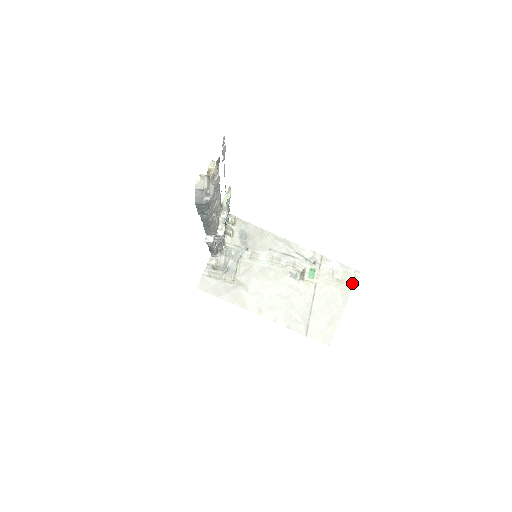
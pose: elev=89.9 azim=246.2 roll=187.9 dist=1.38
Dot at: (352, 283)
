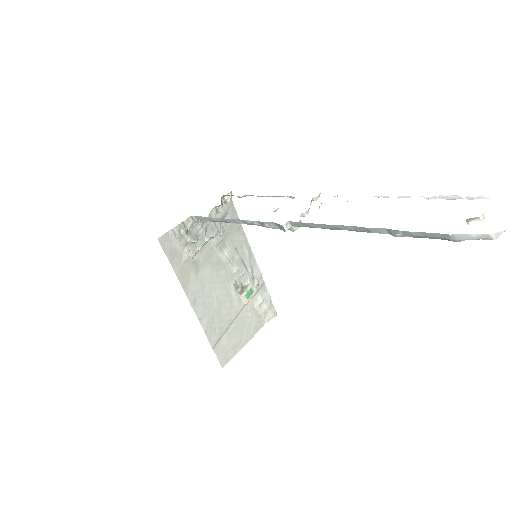
Dot at: (266, 321)
